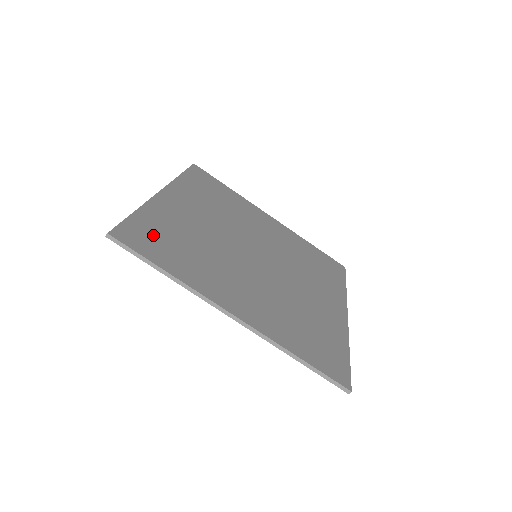
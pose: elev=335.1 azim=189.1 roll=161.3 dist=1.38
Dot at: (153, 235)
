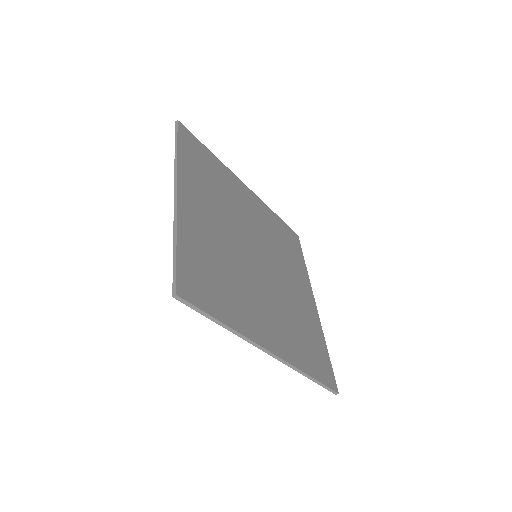
Dot at: (200, 274)
